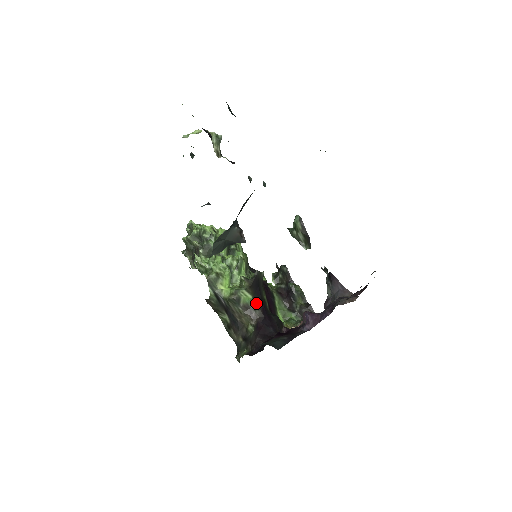
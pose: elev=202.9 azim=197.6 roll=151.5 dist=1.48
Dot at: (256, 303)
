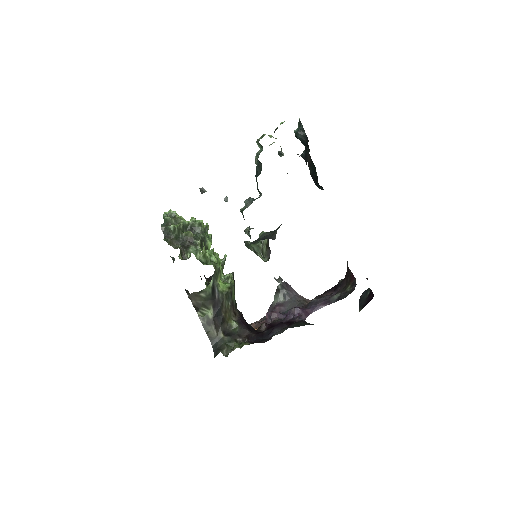
Dot at: occluded
